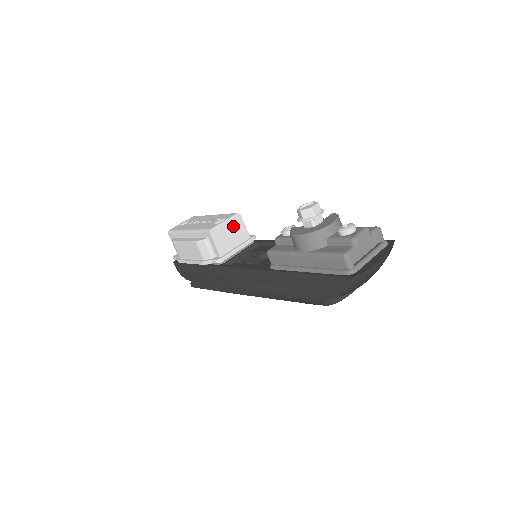
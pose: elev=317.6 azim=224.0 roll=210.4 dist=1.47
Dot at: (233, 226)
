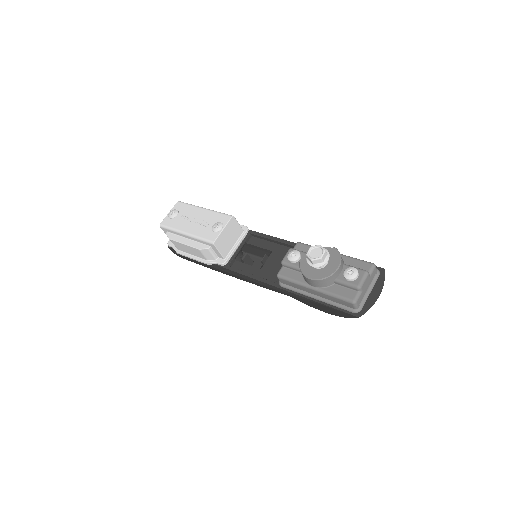
Dot at: (230, 229)
